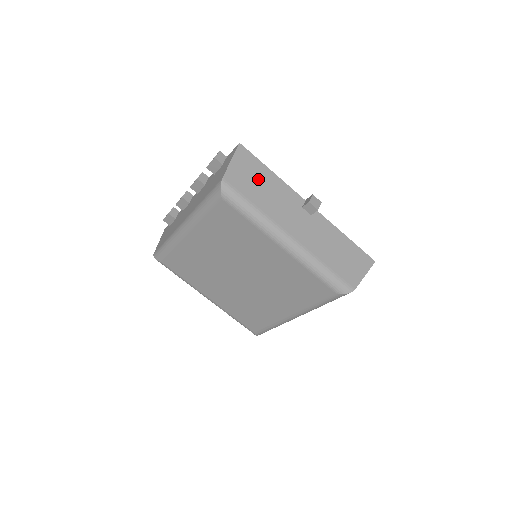
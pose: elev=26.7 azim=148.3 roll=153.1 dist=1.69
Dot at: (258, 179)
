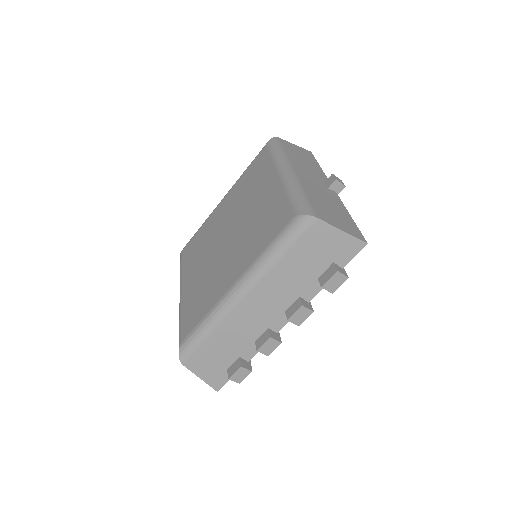
Dot at: (304, 157)
